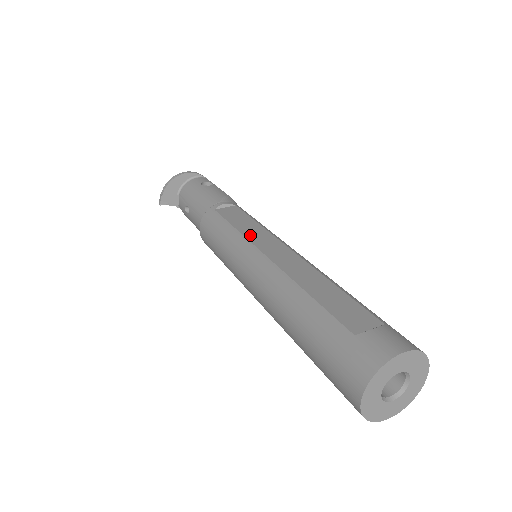
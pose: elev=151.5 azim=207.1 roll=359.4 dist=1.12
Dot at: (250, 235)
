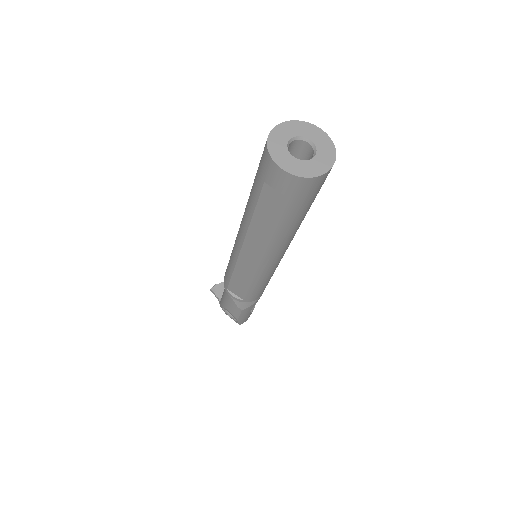
Dot at: occluded
